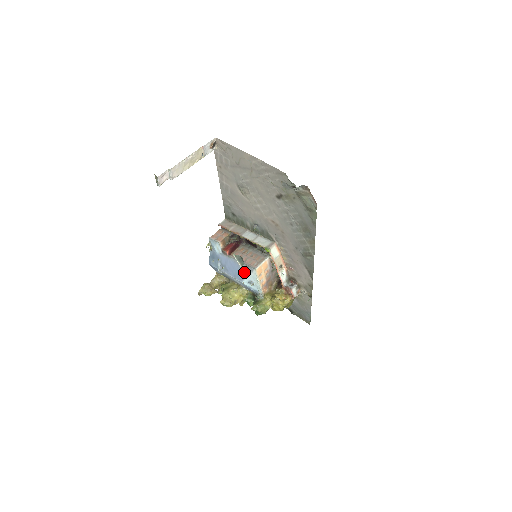
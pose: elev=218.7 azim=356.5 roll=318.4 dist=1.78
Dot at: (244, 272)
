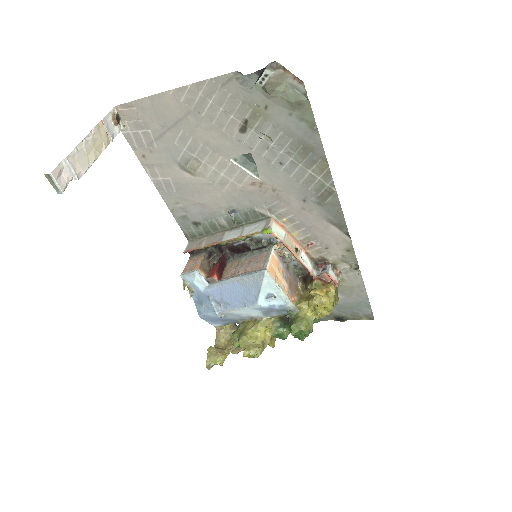
Dot at: (253, 287)
